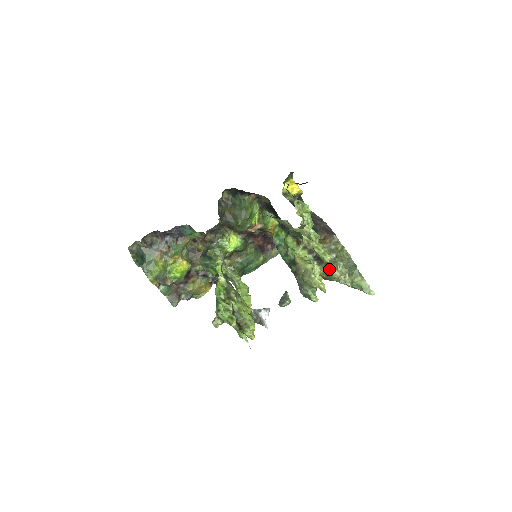
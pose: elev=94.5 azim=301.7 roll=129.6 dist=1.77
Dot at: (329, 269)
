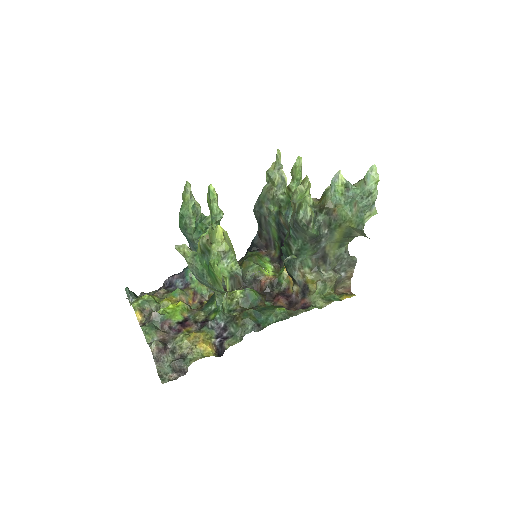
Dot at: occluded
